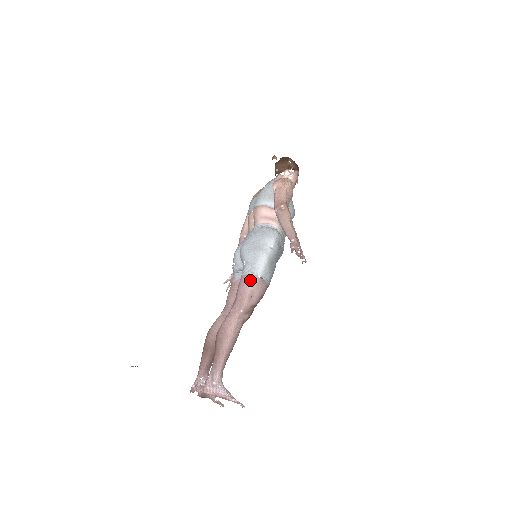
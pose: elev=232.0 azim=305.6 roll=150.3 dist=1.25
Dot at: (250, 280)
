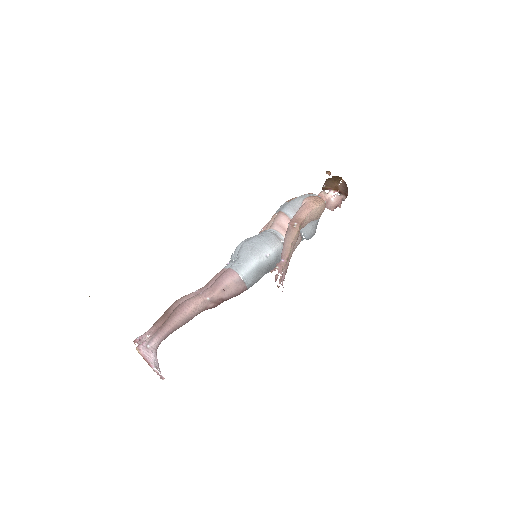
Dot at: (231, 275)
